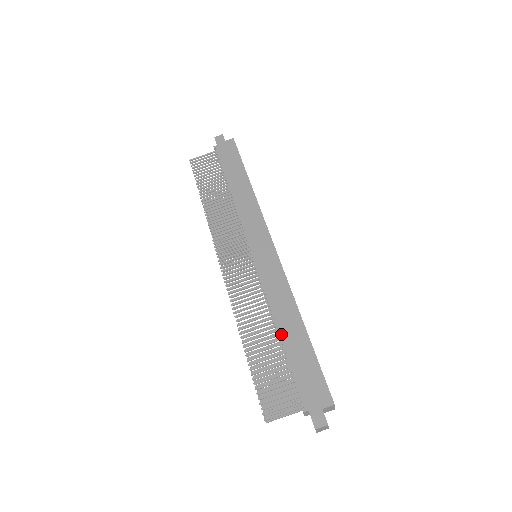
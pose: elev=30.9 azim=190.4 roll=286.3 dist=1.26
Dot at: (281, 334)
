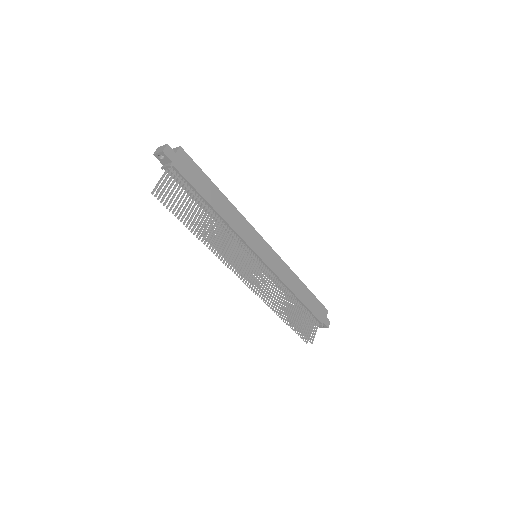
Dot at: (299, 297)
